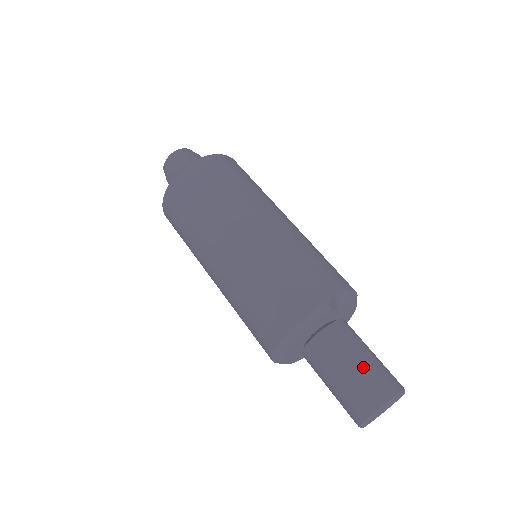
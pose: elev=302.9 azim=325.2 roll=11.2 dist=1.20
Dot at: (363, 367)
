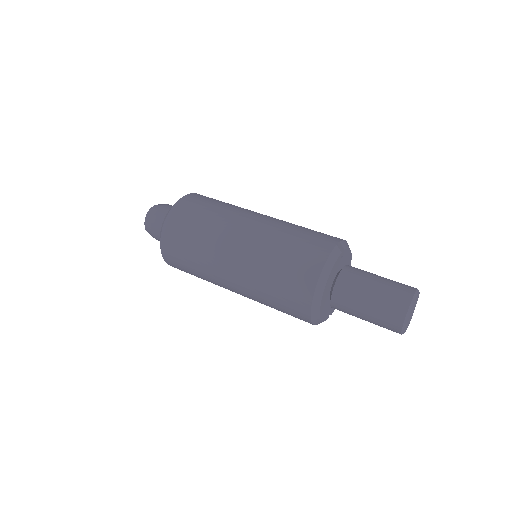
Dot at: (384, 283)
